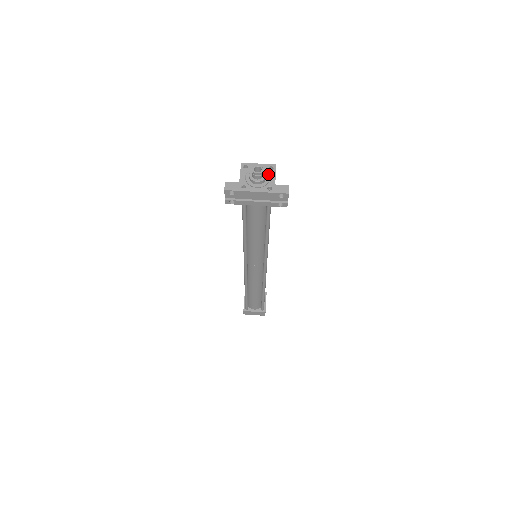
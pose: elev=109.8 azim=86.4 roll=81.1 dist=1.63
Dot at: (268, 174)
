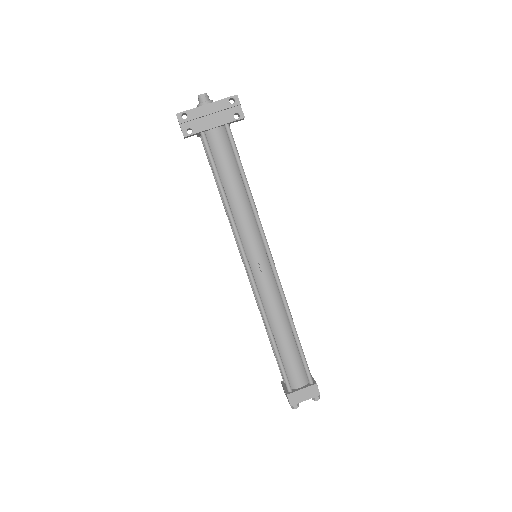
Dot at: occluded
